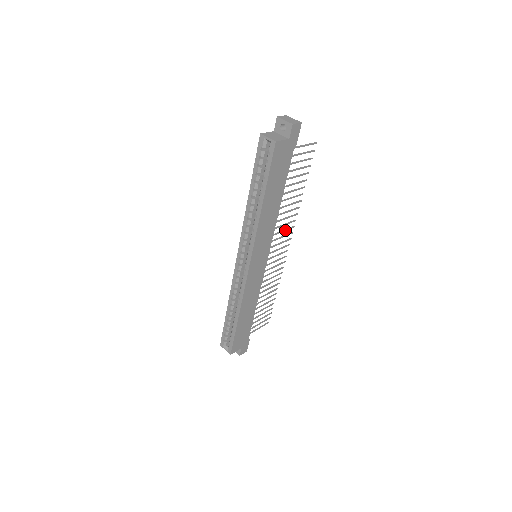
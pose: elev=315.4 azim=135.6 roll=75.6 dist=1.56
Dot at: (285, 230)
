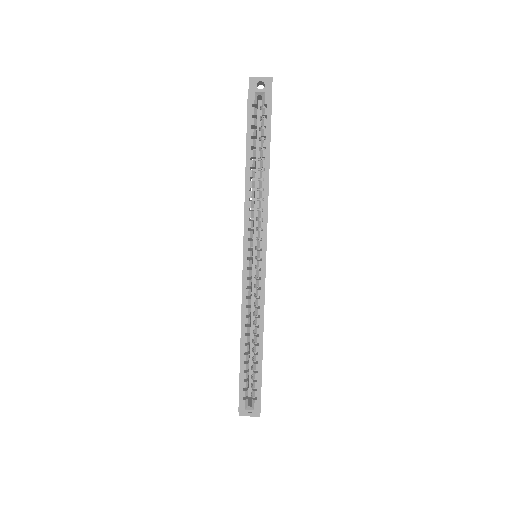
Dot at: occluded
